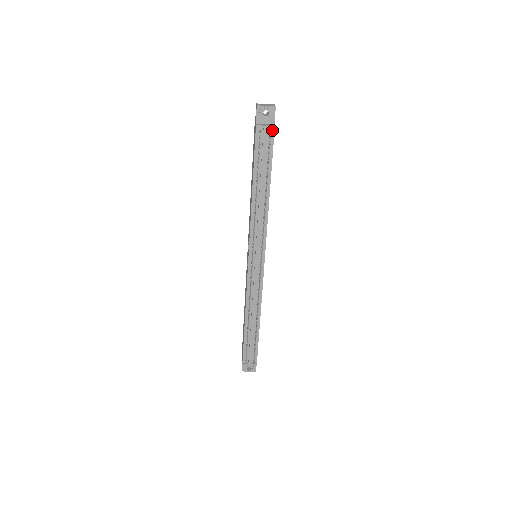
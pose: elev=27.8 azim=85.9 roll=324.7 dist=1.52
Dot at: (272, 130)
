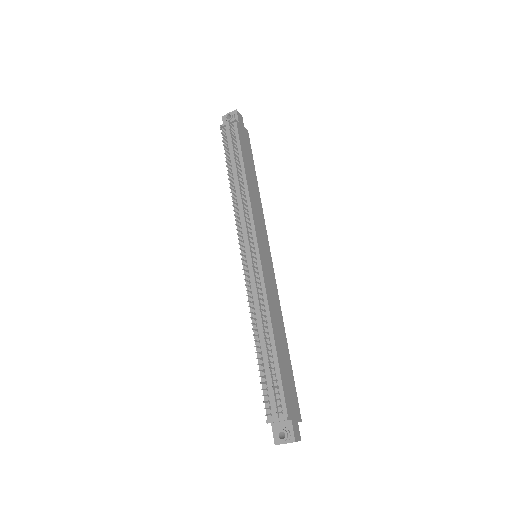
Dot at: (235, 124)
